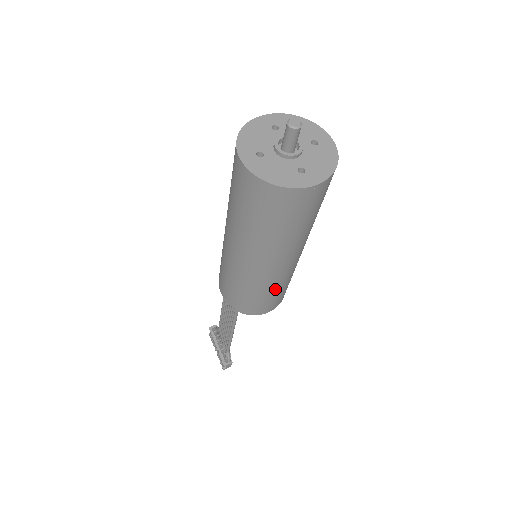
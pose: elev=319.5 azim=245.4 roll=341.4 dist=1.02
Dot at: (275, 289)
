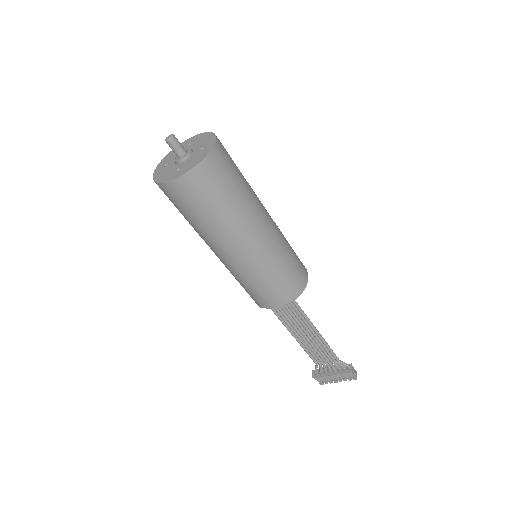
Dot at: (288, 248)
